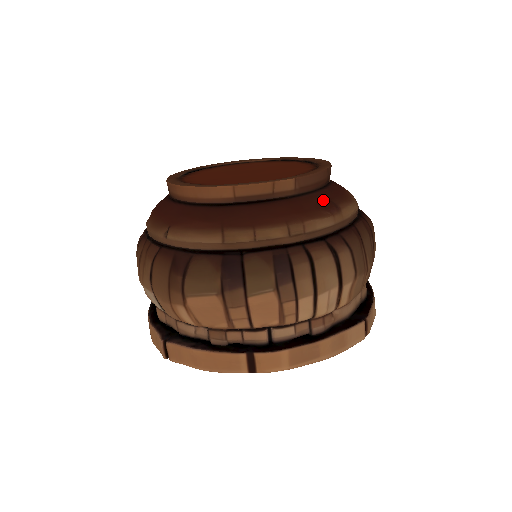
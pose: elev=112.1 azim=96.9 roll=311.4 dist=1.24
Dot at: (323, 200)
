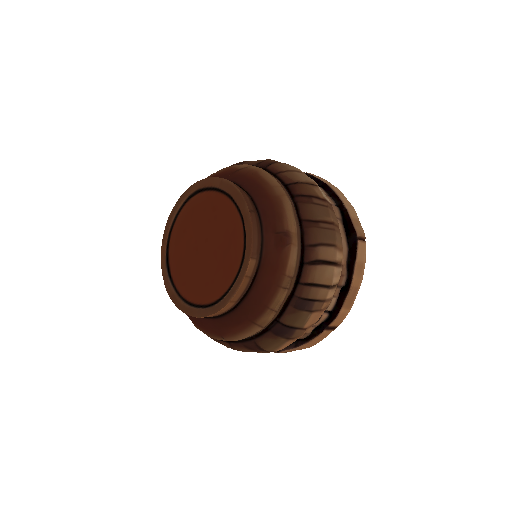
Dot at: (274, 238)
